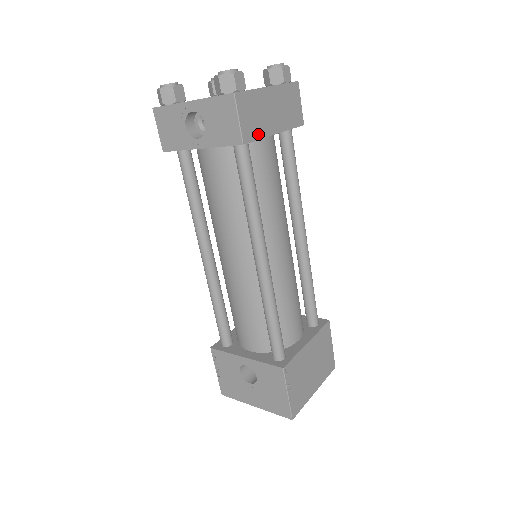
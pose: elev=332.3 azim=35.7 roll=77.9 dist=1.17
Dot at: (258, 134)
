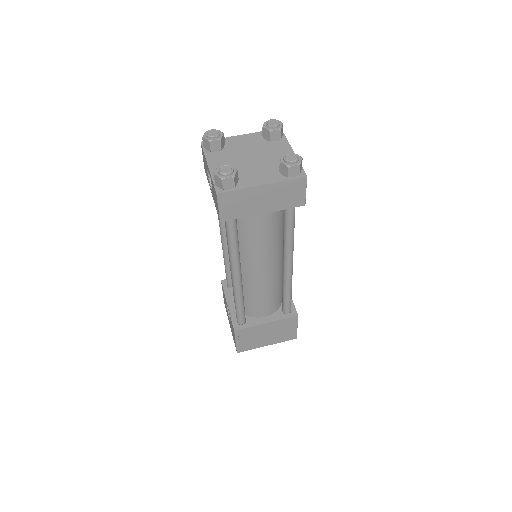
Dot at: (240, 215)
